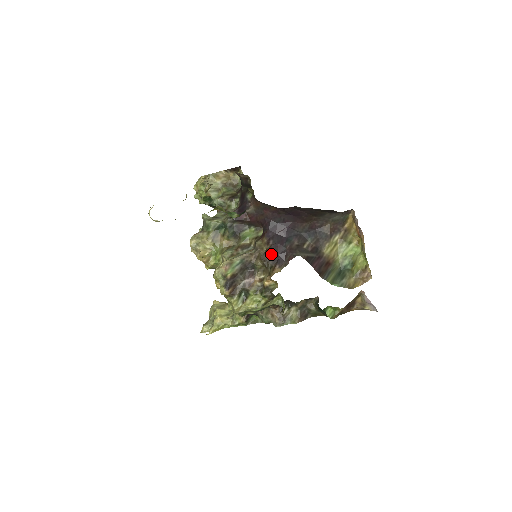
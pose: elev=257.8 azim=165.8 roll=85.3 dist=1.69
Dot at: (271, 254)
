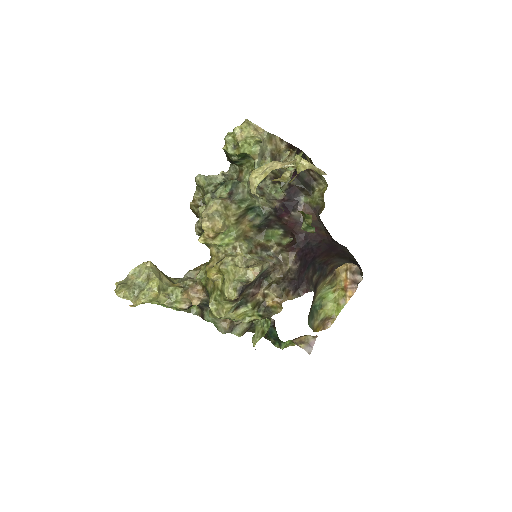
Dot at: (293, 276)
